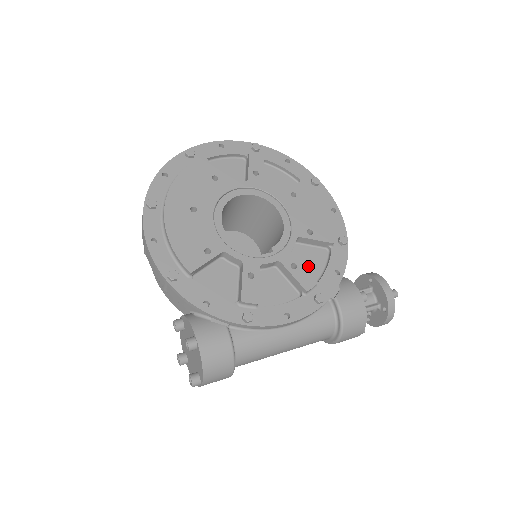
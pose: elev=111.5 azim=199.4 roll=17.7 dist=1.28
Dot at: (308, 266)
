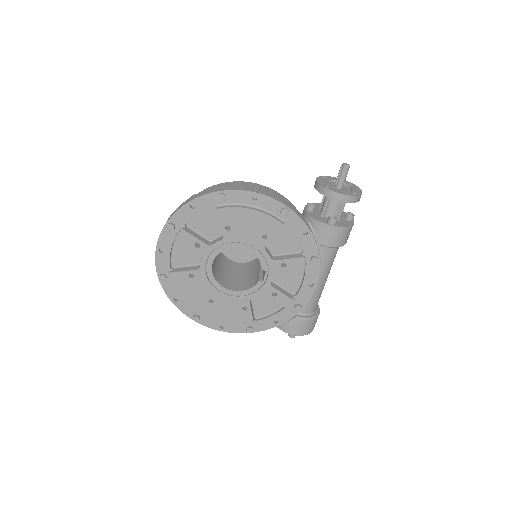
Dot at: (287, 246)
